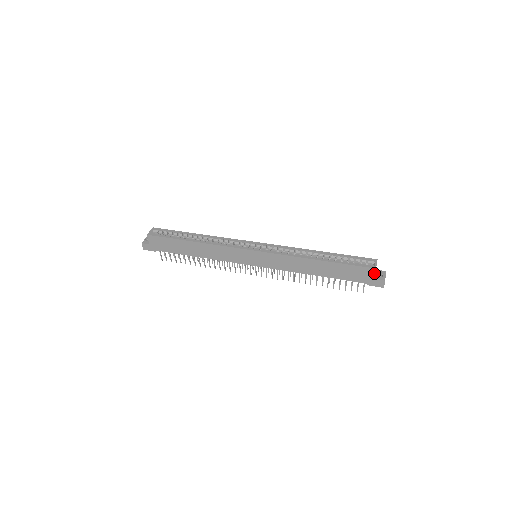
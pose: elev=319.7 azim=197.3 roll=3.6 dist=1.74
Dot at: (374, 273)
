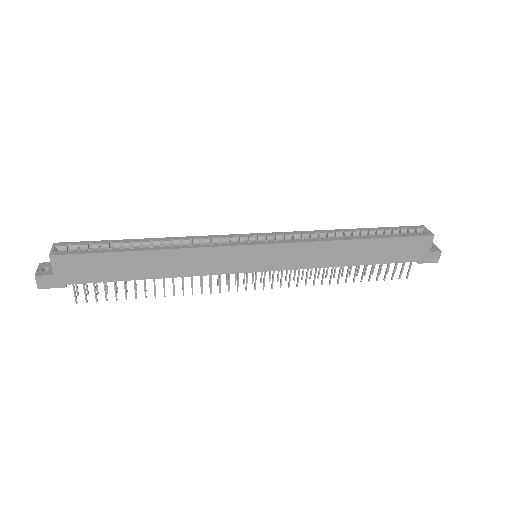
Dot at: (430, 243)
